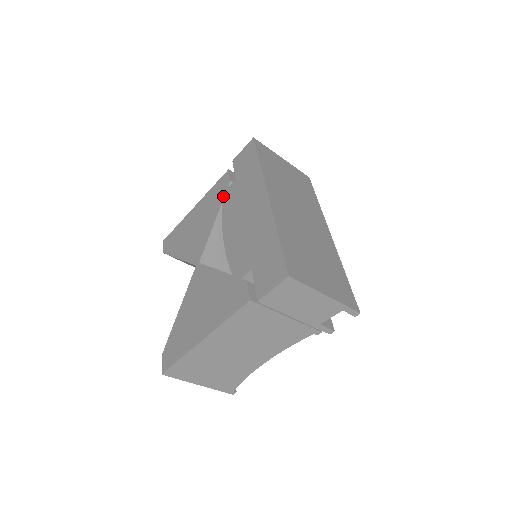
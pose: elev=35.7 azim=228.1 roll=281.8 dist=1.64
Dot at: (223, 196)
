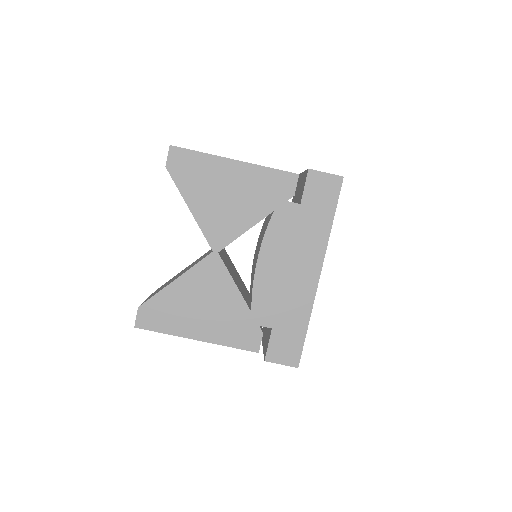
Dot at: (278, 205)
